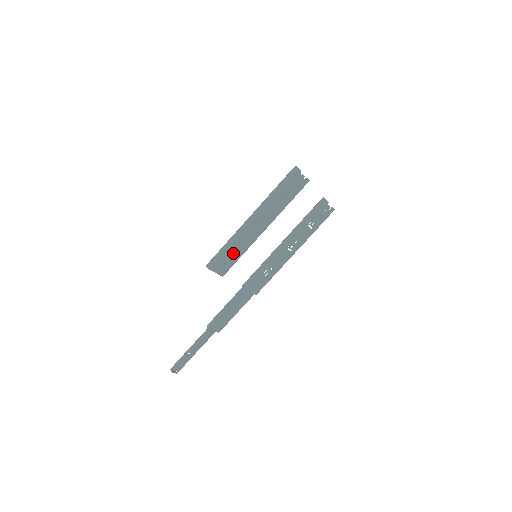
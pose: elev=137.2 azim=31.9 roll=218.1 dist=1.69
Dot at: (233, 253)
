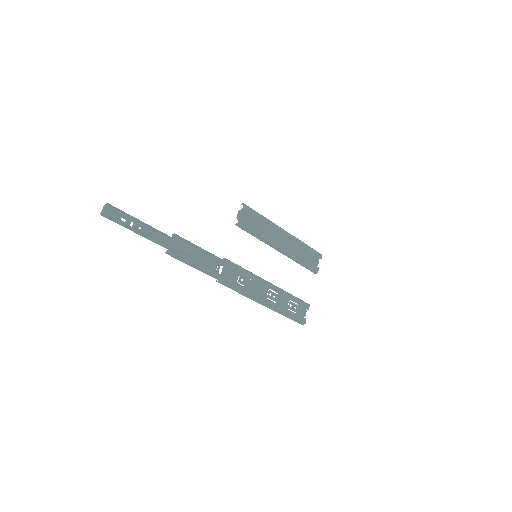
Dot at: (256, 227)
